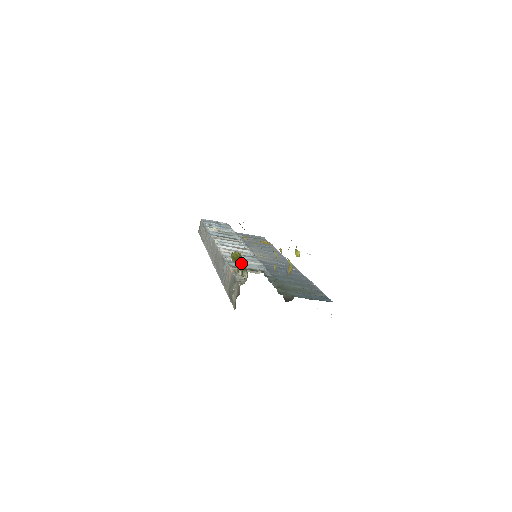
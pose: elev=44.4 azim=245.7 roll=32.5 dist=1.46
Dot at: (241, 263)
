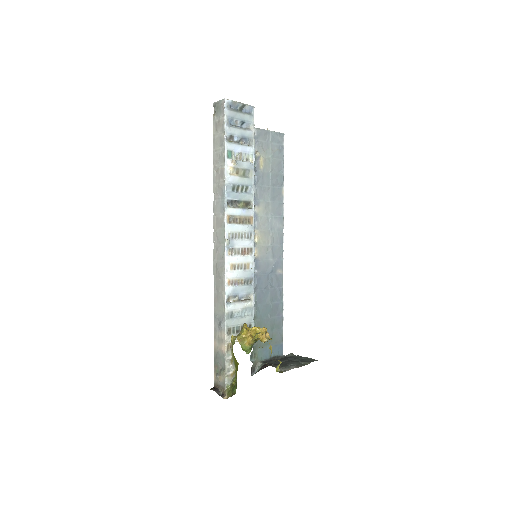
Dot at: (235, 360)
